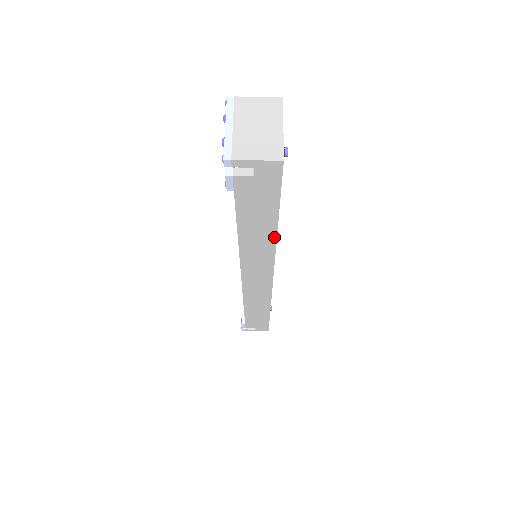
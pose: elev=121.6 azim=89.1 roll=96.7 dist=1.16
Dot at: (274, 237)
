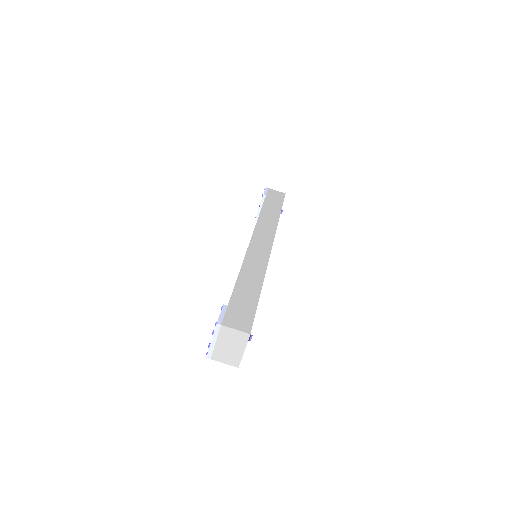
Dot at: occluded
